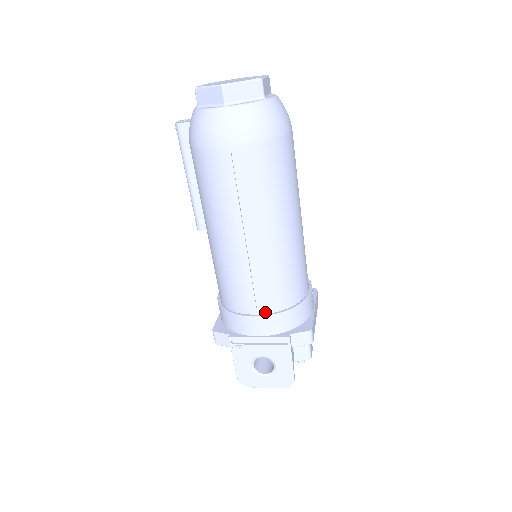
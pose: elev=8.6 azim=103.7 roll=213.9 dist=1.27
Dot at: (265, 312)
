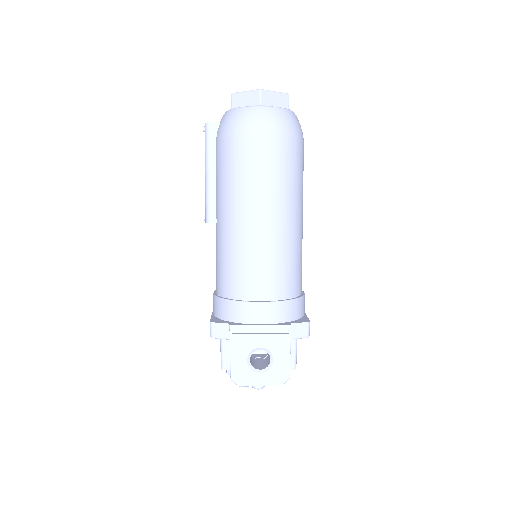
Dot at: (269, 299)
